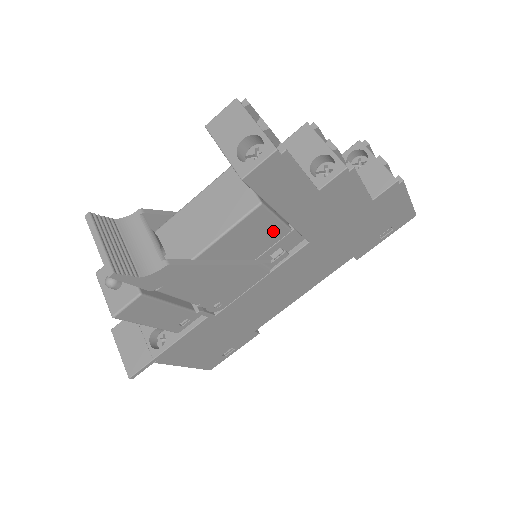
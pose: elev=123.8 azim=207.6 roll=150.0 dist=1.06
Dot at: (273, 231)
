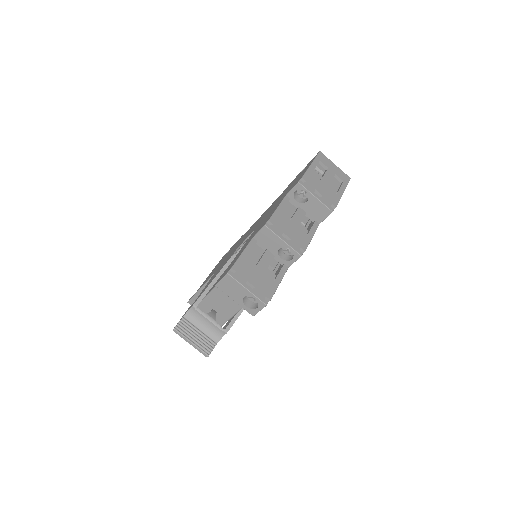
Dot at: occluded
